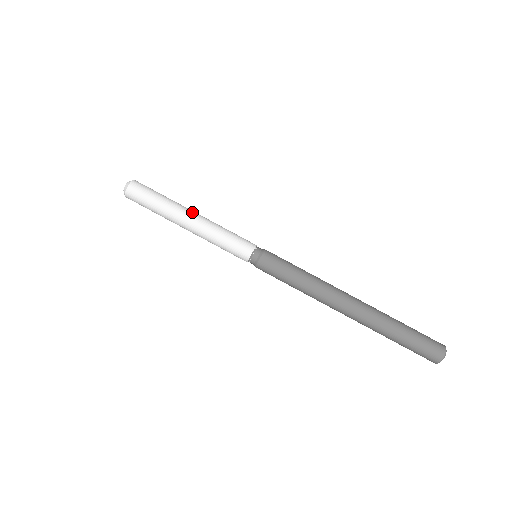
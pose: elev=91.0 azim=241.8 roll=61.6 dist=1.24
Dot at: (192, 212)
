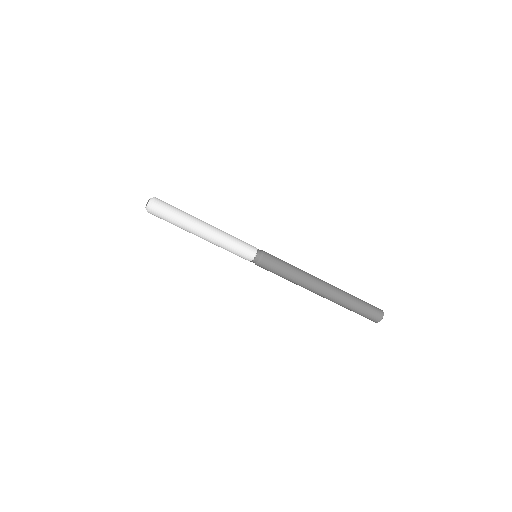
Dot at: (203, 234)
